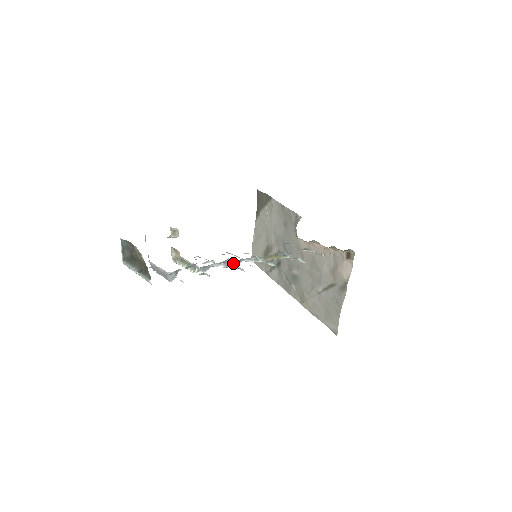
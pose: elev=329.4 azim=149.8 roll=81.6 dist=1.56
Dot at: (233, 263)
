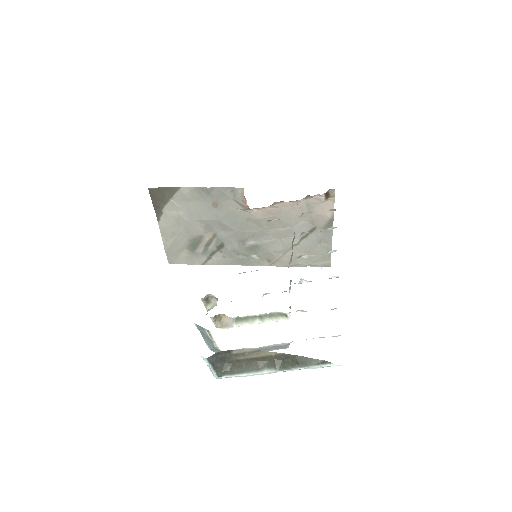
Dot at: occluded
